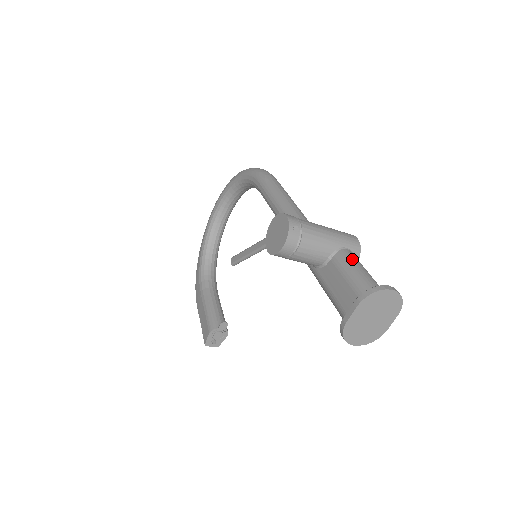
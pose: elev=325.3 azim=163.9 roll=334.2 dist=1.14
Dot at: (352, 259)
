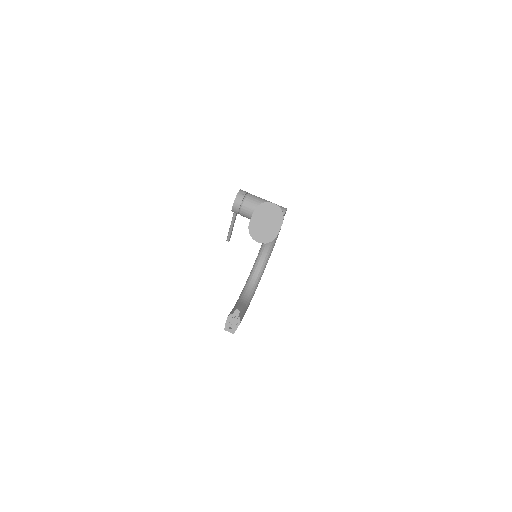
Dot at: occluded
